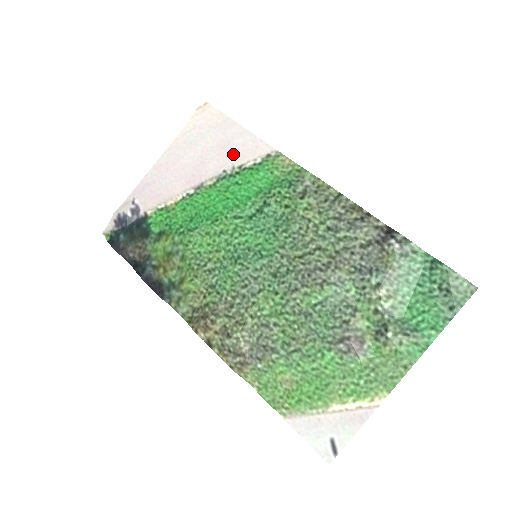
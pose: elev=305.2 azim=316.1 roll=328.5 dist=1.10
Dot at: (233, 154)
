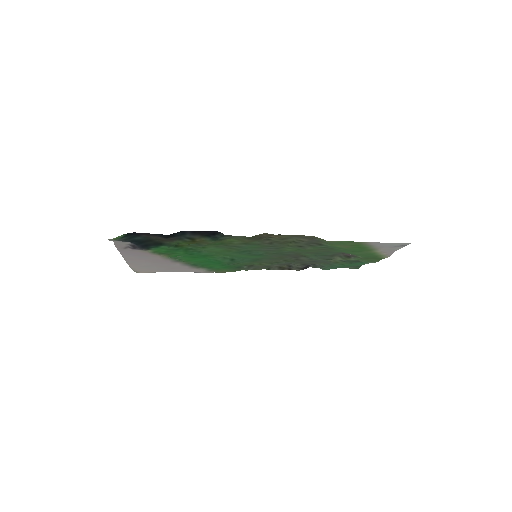
Dot at: (186, 269)
